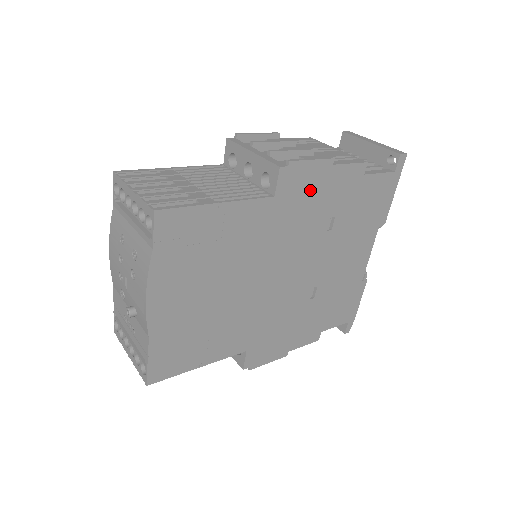
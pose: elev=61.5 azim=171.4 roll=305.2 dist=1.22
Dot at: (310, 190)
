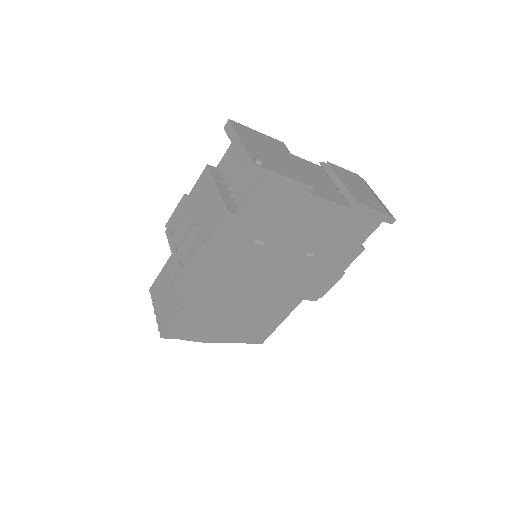
Dot at: (214, 260)
